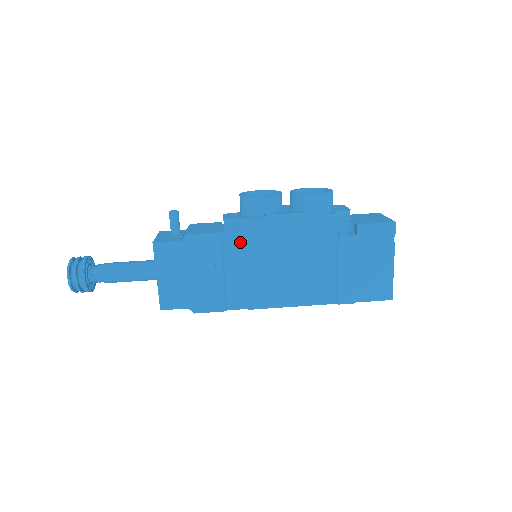
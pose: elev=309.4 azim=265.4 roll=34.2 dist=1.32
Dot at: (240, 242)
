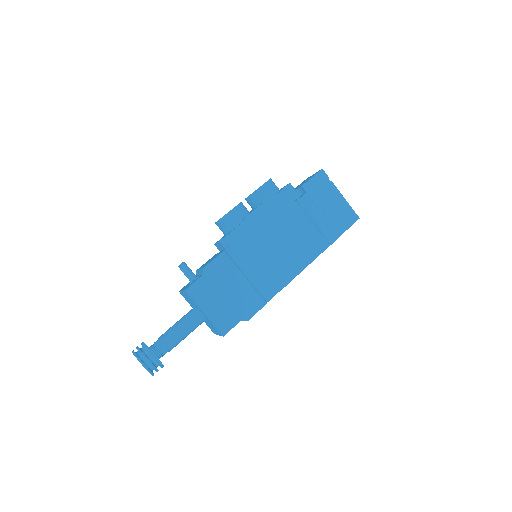
Dot at: (241, 249)
